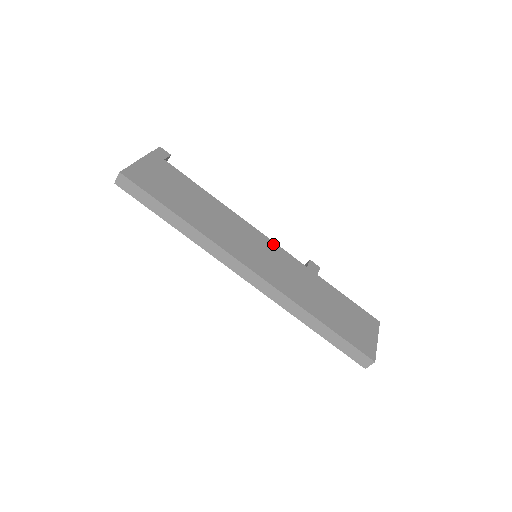
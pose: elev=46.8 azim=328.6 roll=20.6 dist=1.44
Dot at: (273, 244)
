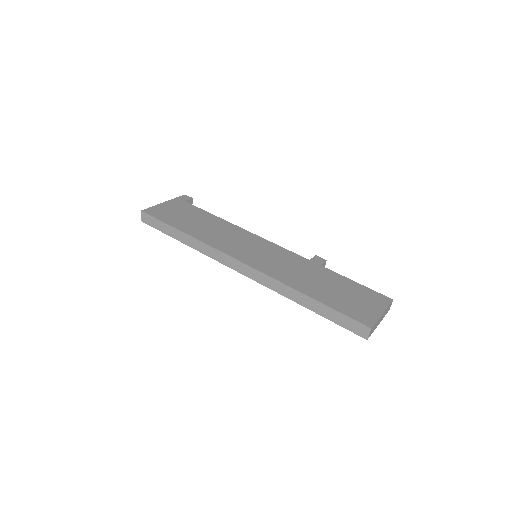
Dot at: (275, 246)
